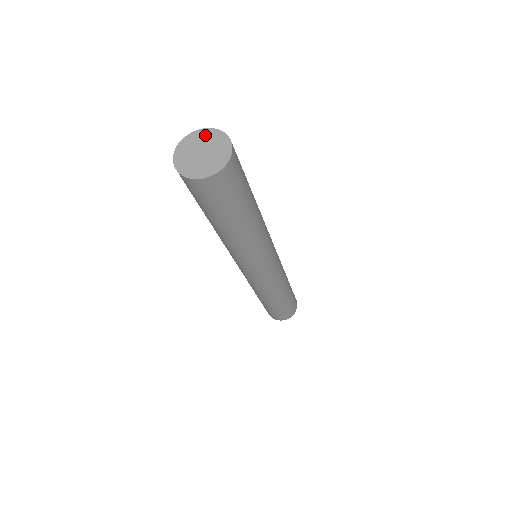
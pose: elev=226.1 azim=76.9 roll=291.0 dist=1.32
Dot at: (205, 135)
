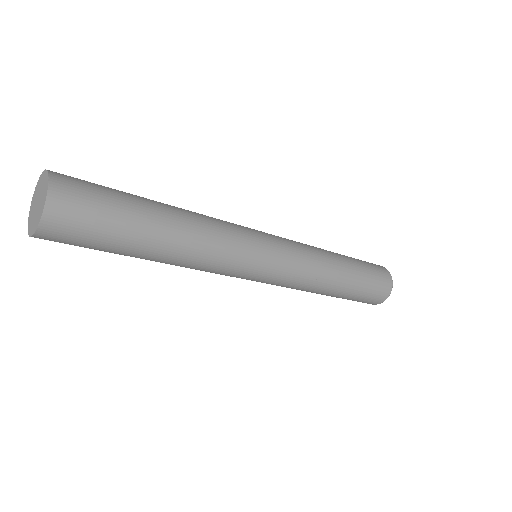
Dot at: (38, 186)
